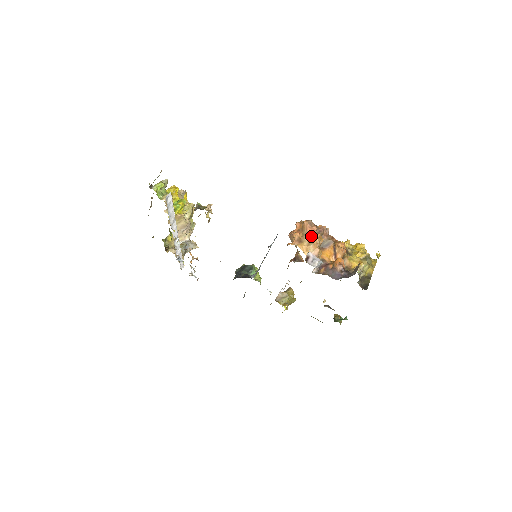
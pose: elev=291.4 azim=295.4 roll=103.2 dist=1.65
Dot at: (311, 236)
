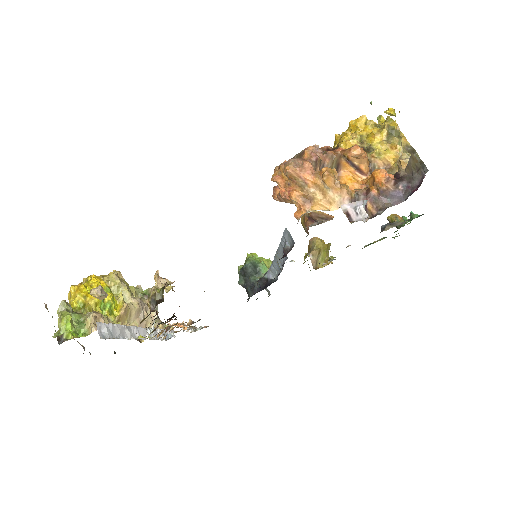
Dot at: (315, 180)
